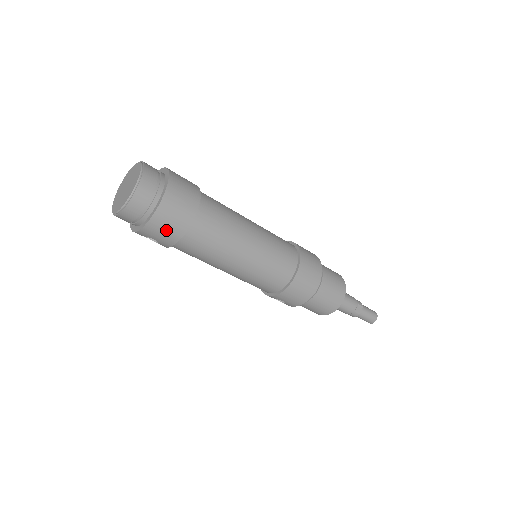
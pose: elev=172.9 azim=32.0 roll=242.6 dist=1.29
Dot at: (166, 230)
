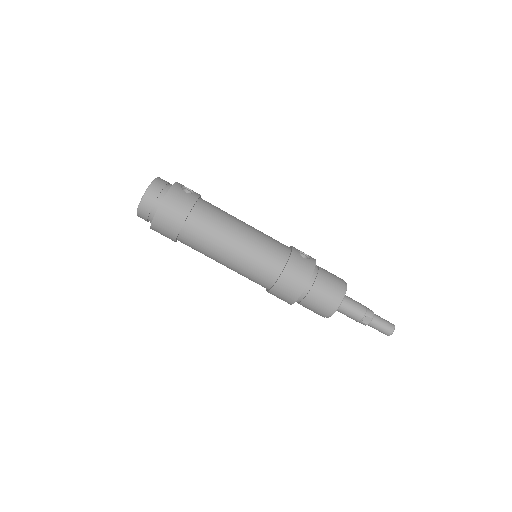
Dot at: (164, 233)
